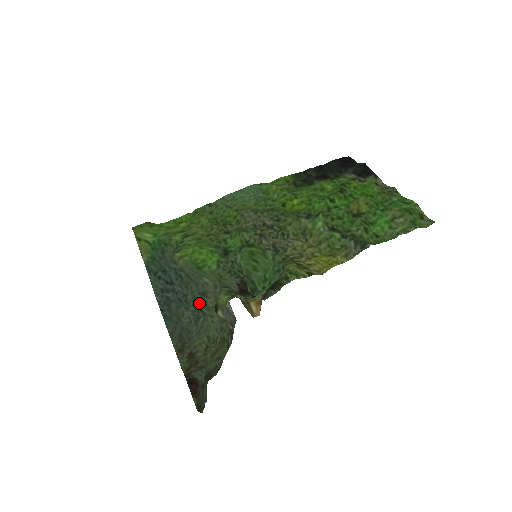
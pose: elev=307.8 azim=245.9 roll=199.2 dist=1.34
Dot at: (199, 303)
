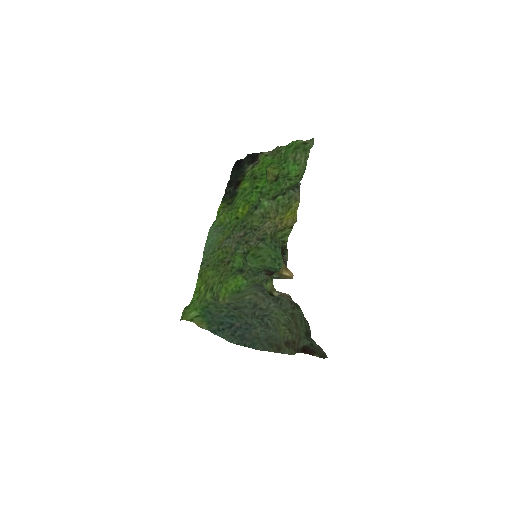
Dot at: (258, 313)
